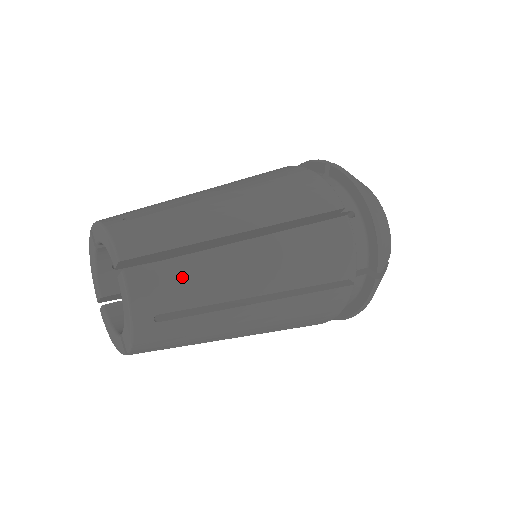
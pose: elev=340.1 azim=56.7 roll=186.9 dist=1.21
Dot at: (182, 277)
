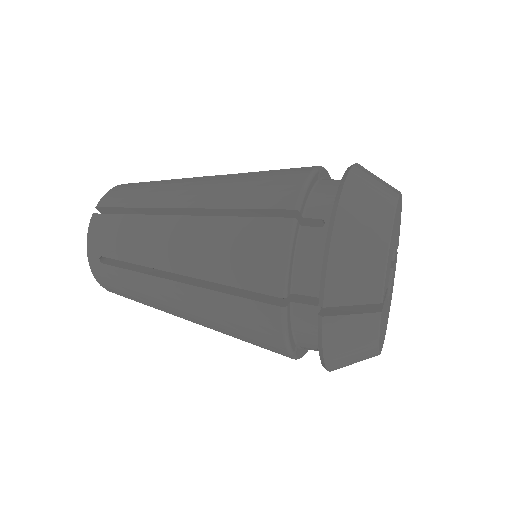
Dot at: (121, 231)
